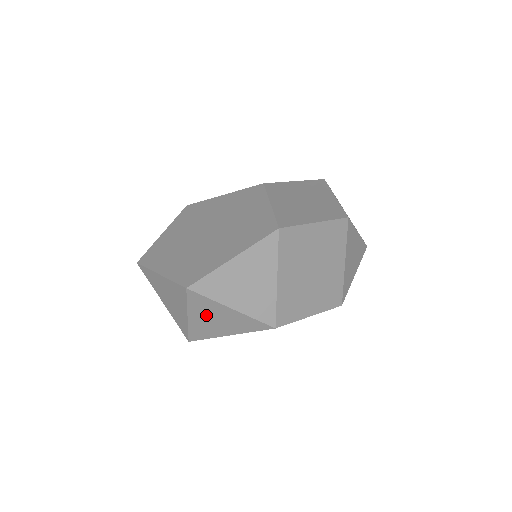
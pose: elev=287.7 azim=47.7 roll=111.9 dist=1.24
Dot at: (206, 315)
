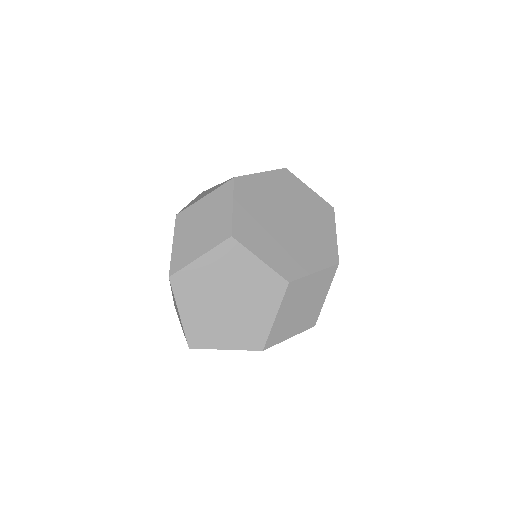
Dot at: occluded
